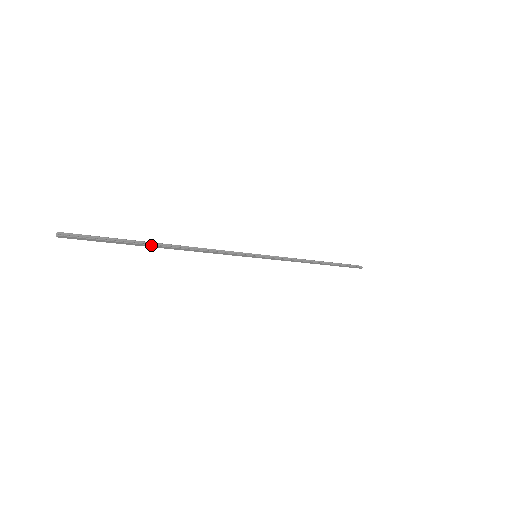
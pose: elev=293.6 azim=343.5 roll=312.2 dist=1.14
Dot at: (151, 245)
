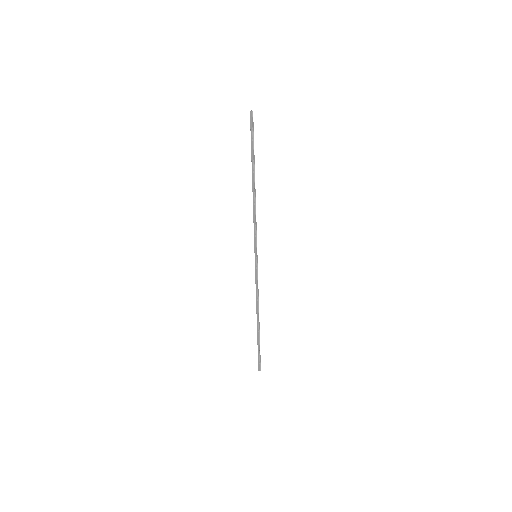
Dot at: (254, 170)
